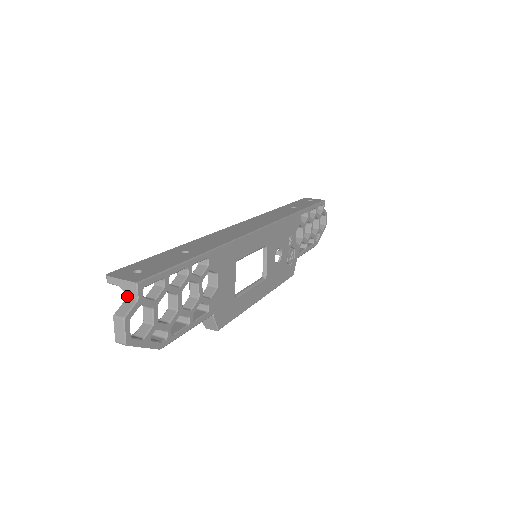
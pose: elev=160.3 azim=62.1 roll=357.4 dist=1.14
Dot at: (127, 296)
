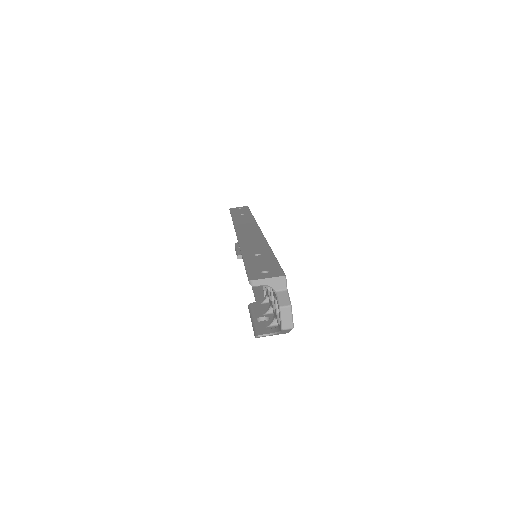
Dot at: (276, 291)
